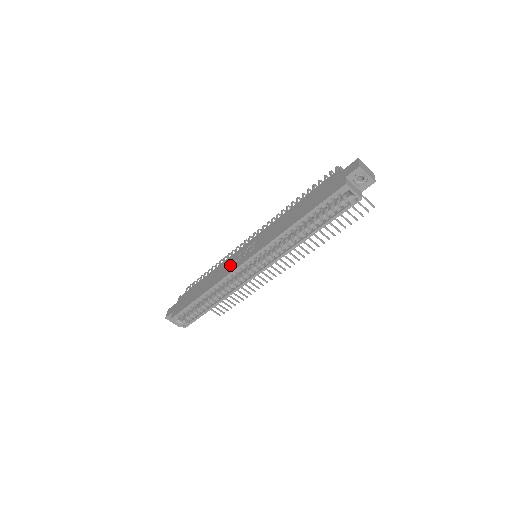
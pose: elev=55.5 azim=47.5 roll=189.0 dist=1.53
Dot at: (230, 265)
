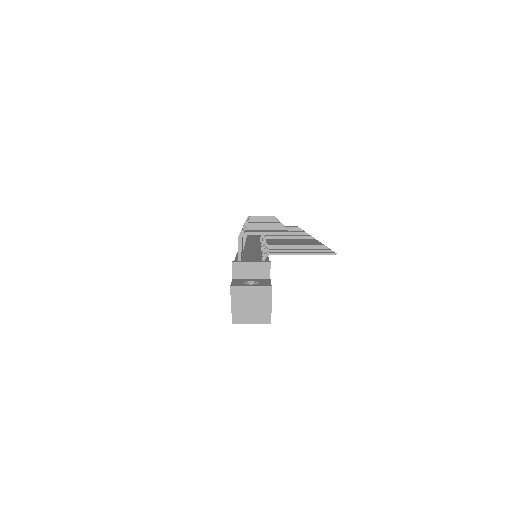
Dot at: occluded
